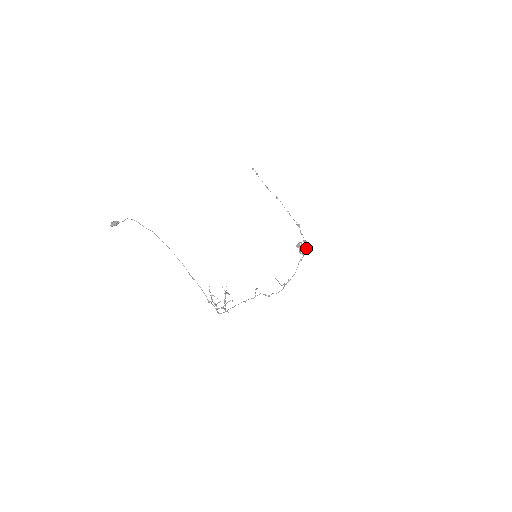
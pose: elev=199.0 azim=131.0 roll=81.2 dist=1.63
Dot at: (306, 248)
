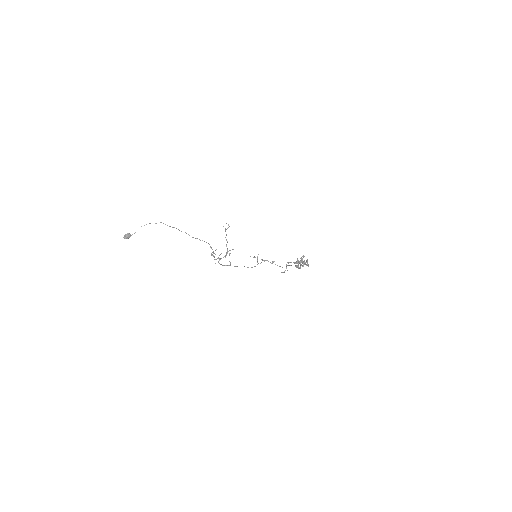
Dot at: (303, 256)
